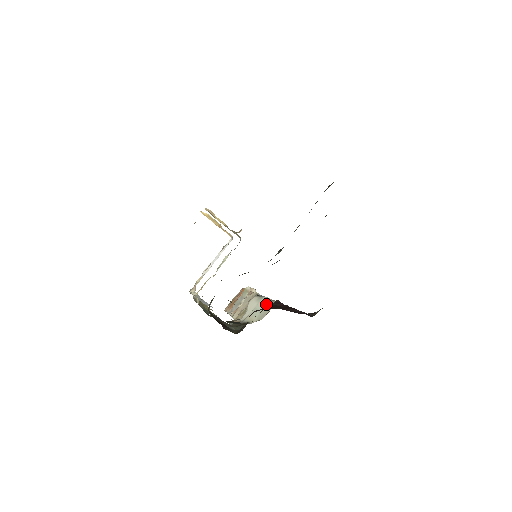
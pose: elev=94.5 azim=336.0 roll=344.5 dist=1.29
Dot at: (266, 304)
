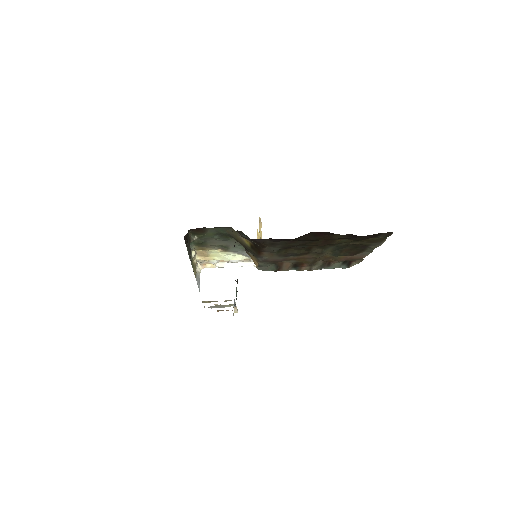
Dot at: occluded
